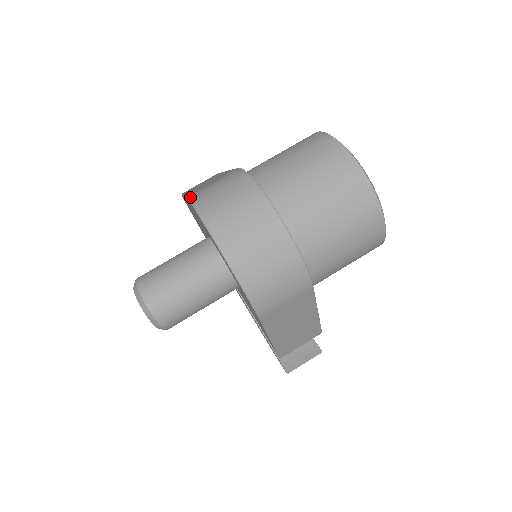
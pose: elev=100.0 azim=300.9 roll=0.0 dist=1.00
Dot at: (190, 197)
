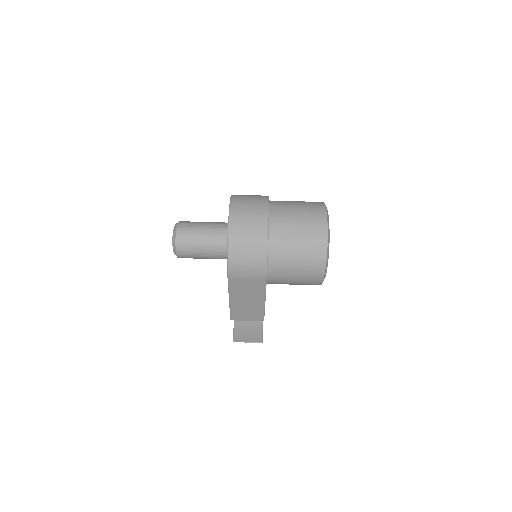
Dot at: (233, 195)
